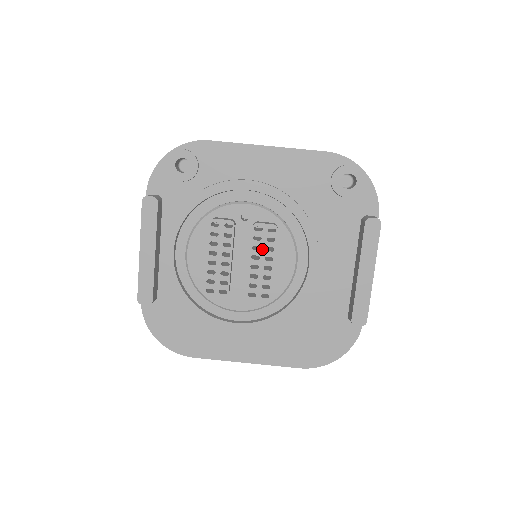
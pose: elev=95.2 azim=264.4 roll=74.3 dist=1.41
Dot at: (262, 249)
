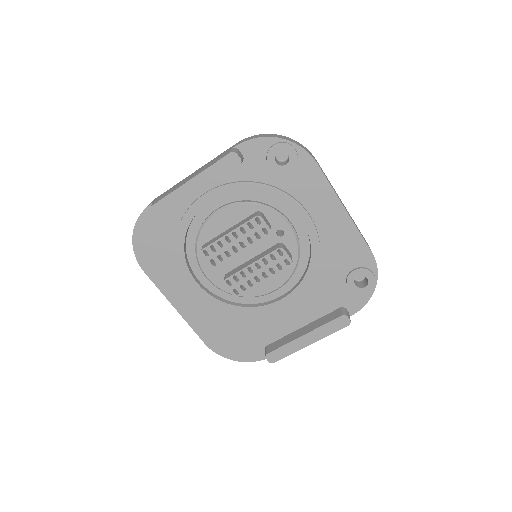
Dot at: (268, 266)
